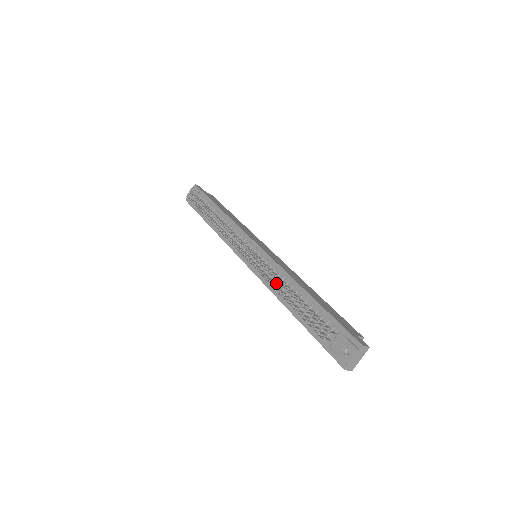
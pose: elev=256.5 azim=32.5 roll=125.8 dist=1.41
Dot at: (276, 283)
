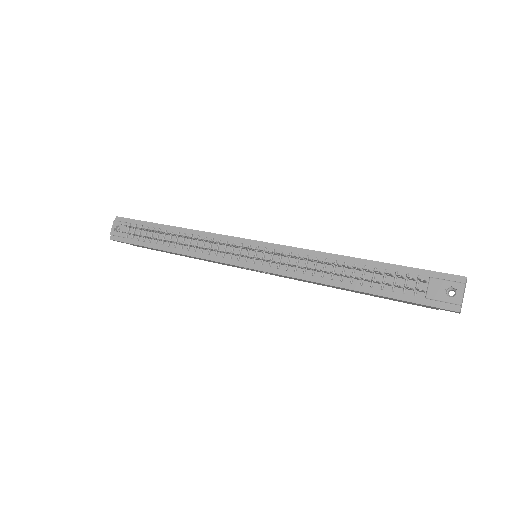
Dot at: occluded
